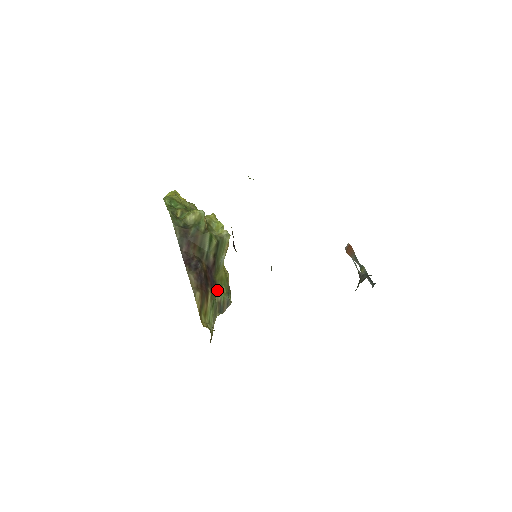
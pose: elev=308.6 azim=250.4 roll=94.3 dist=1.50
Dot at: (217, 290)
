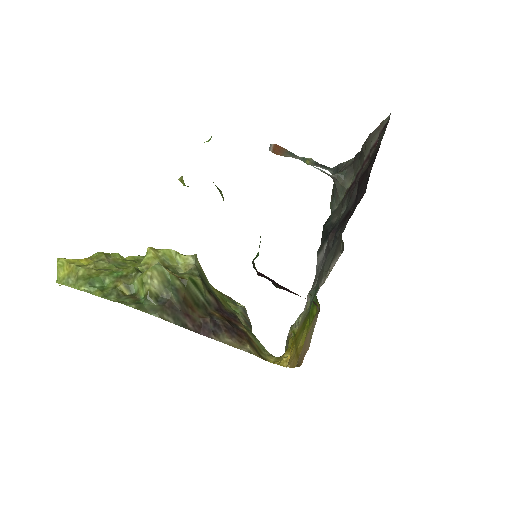
Dot at: (236, 316)
